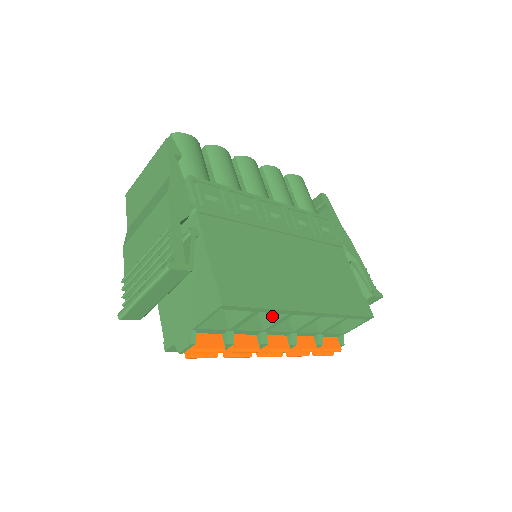
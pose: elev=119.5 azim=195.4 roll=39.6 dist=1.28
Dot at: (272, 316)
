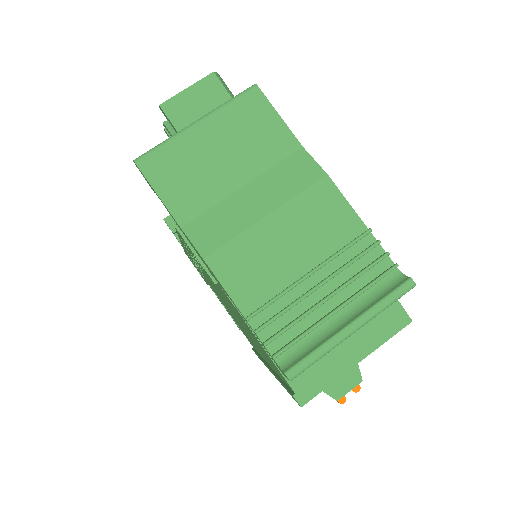
Dot at: occluded
